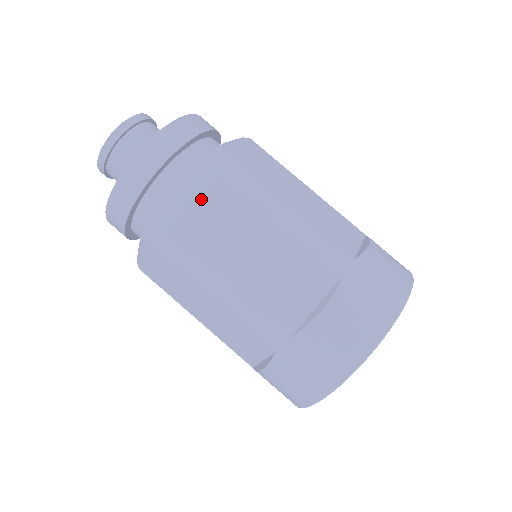
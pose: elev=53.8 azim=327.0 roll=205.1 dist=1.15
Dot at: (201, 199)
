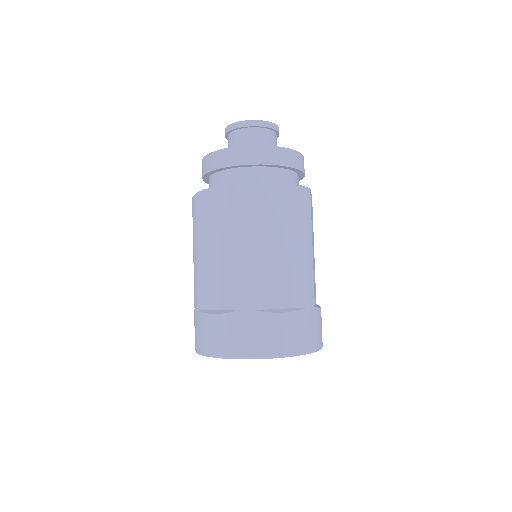
Dot at: (282, 201)
